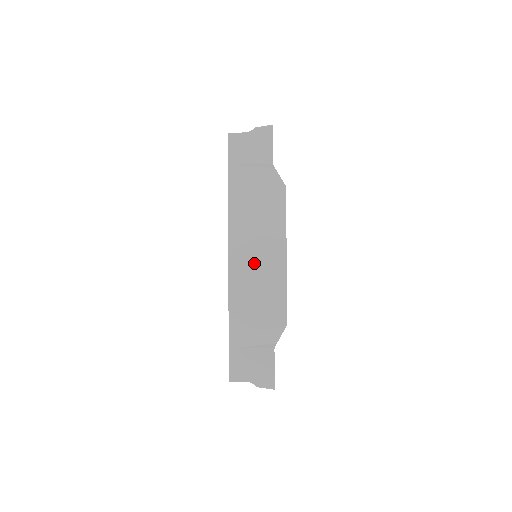
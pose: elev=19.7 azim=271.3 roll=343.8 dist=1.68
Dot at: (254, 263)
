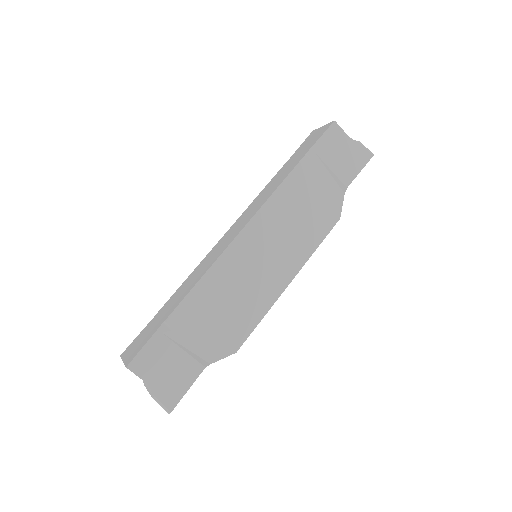
Dot at: (257, 263)
